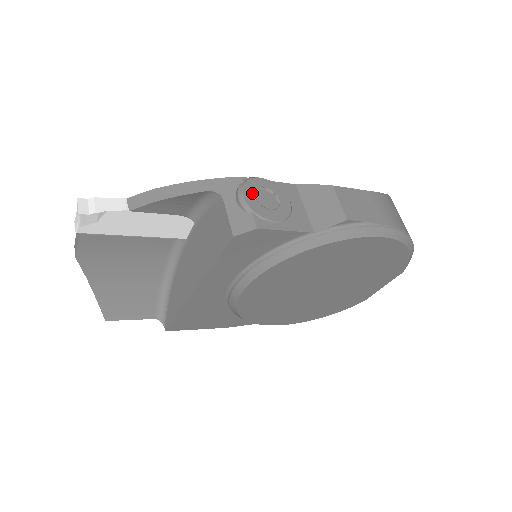
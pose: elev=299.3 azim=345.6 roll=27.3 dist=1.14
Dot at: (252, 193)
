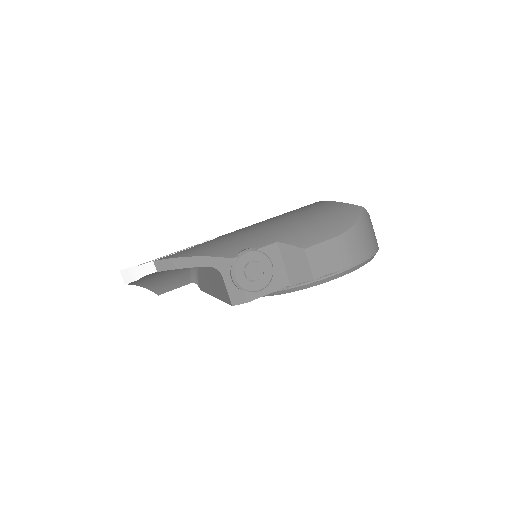
Dot at: (242, 272)
